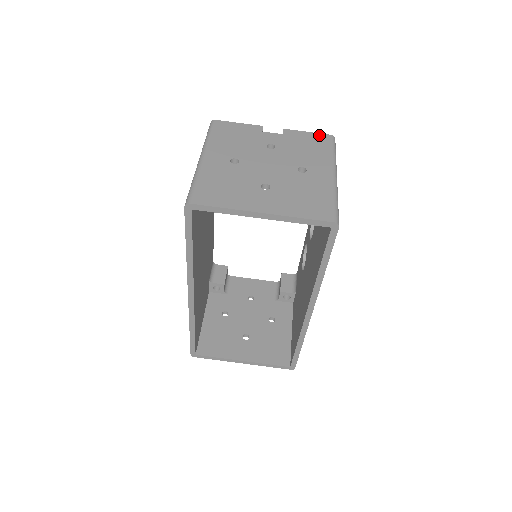
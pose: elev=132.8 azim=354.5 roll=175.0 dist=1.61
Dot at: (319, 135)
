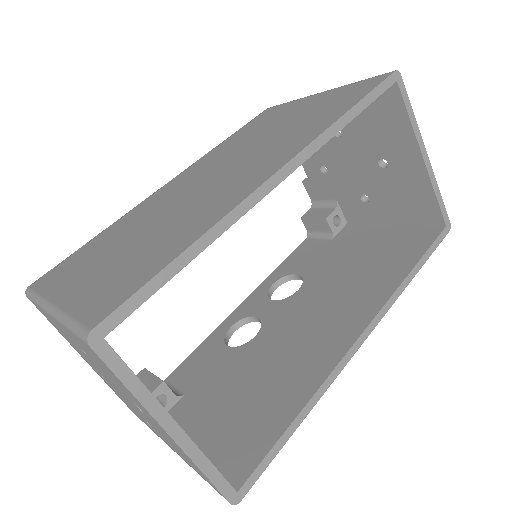
Dot at: occluded
